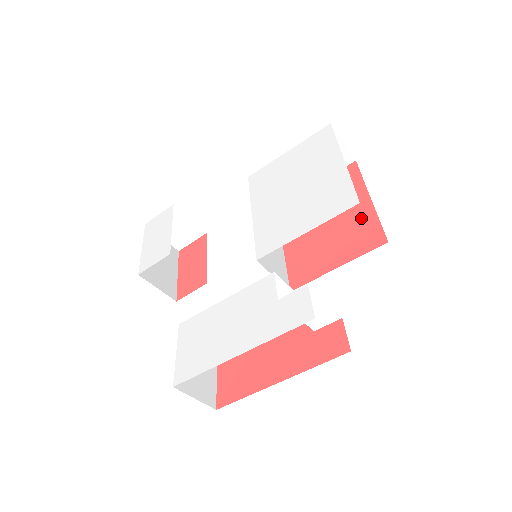
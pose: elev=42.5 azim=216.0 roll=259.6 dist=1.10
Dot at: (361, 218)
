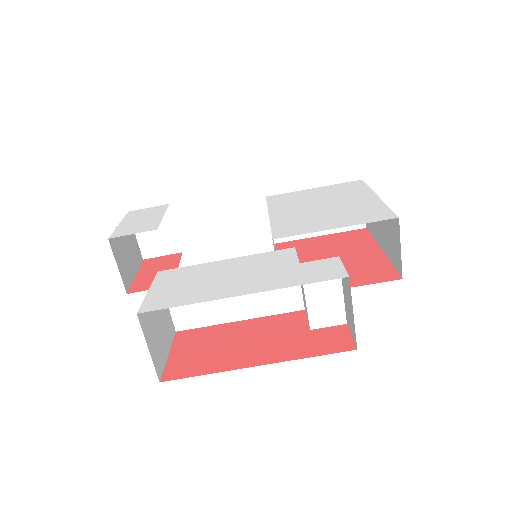
Dot at: (372, 261)
